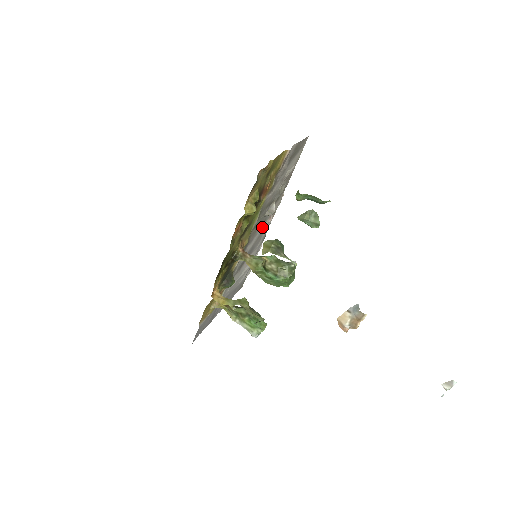
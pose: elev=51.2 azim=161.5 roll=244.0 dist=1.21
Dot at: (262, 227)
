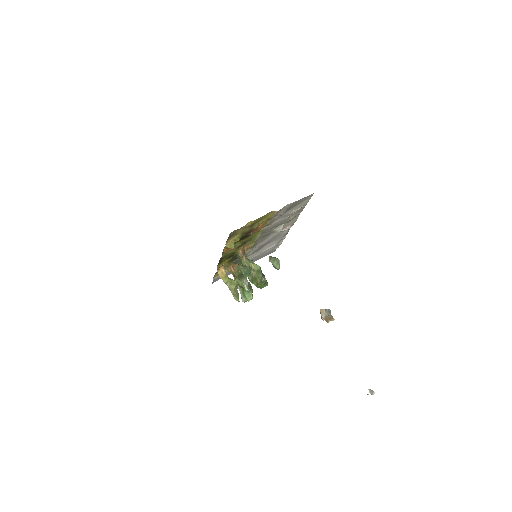
Dot at: (275, 234)
